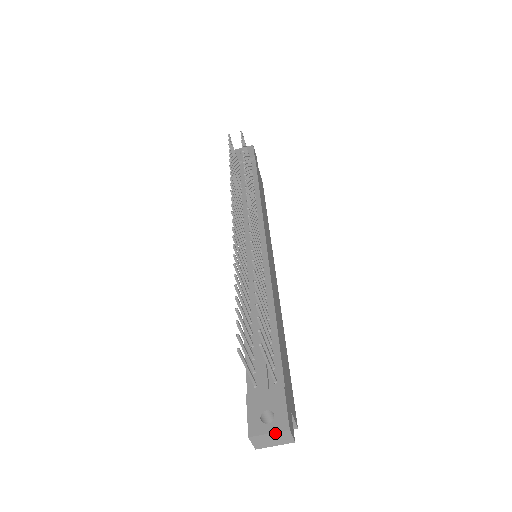
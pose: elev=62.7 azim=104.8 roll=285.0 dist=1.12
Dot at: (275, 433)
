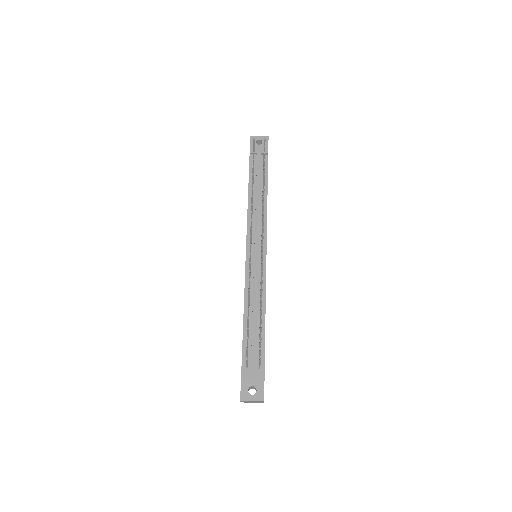
Dot at: (255, 401)
